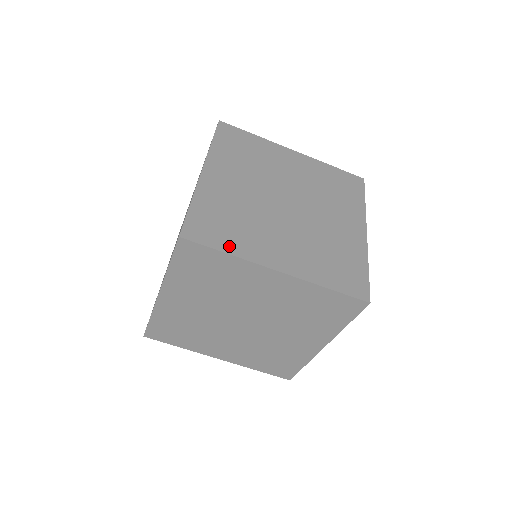
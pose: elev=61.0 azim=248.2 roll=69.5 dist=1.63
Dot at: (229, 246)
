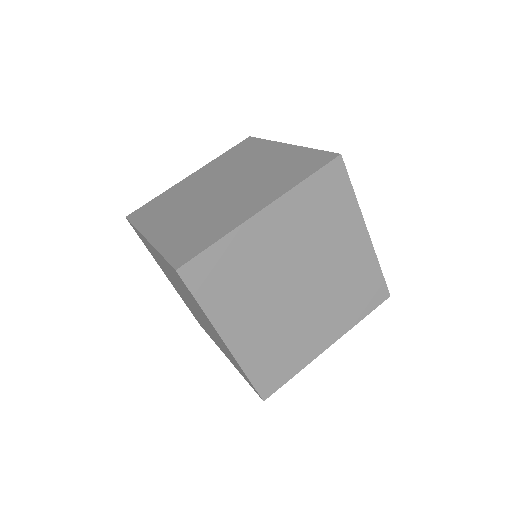
Dot at: (214, 237)
